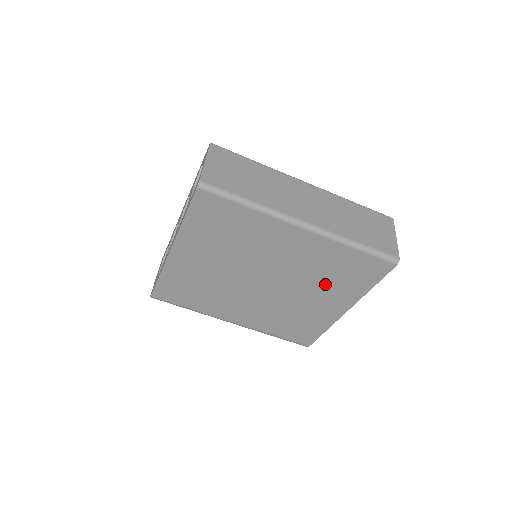
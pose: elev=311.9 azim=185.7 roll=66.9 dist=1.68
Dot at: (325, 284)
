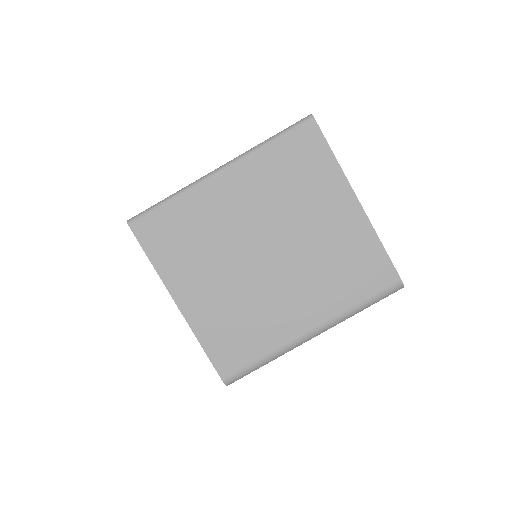
Dot at: (303, 197)
